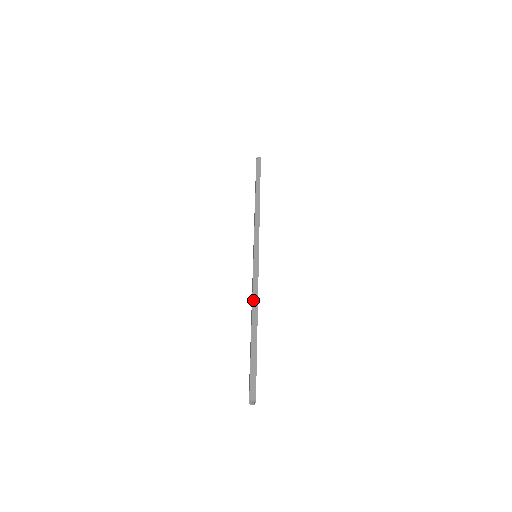
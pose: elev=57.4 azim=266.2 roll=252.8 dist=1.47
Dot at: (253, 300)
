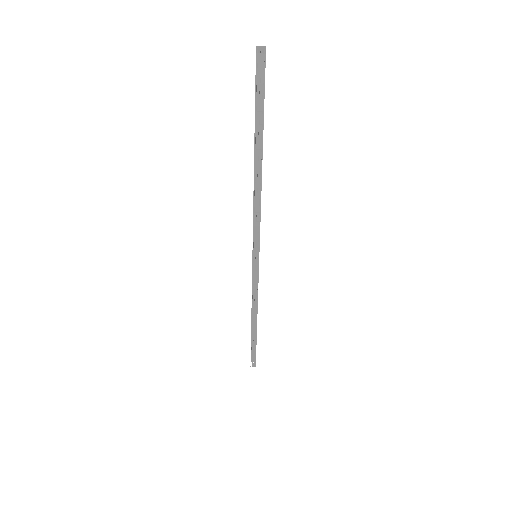
Dot at: occluded
